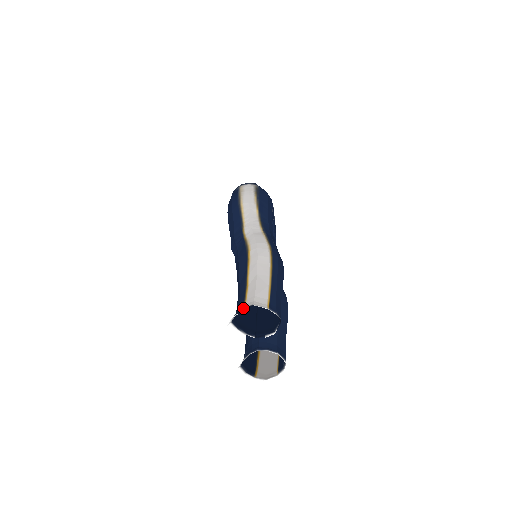
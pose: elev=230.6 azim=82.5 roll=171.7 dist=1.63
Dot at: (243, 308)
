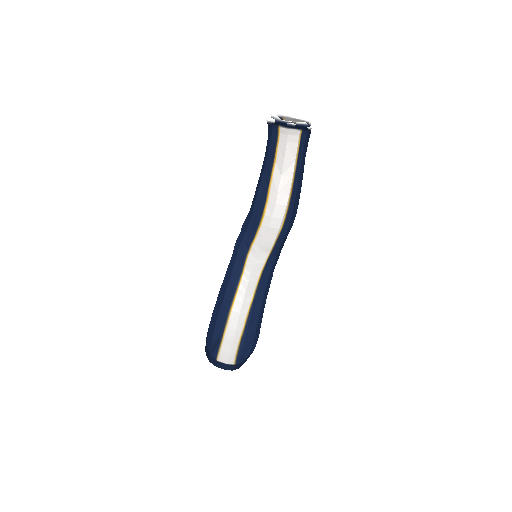
Dot at: (284, 118)
